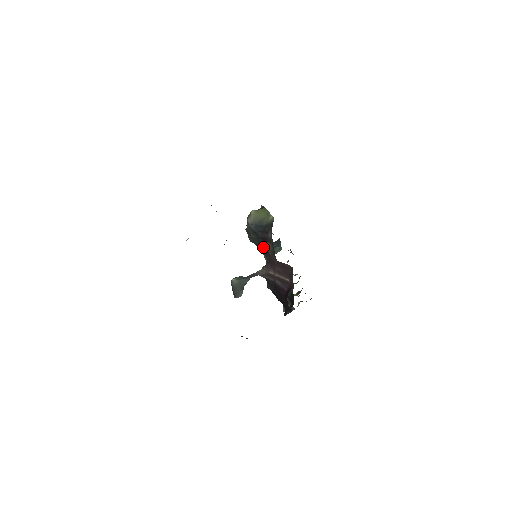
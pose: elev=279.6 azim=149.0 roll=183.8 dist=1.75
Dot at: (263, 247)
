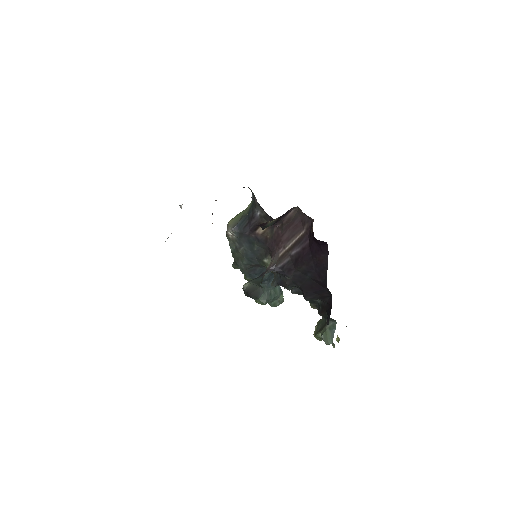
Dot at: (258, 244)
